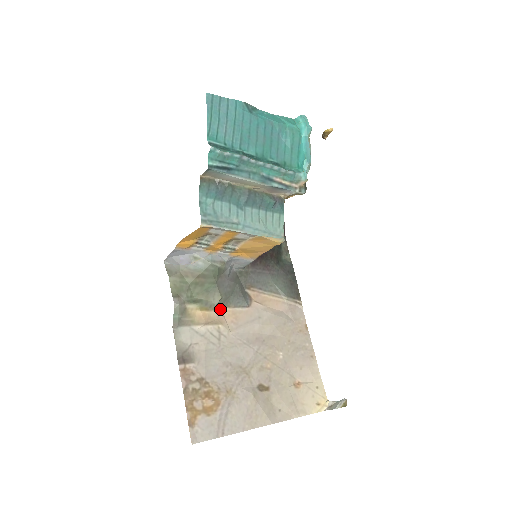
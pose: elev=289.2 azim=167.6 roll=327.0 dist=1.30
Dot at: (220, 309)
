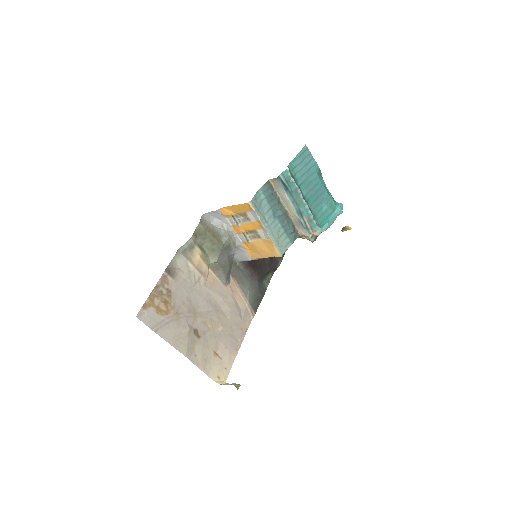
Dot at: (209, 269)
